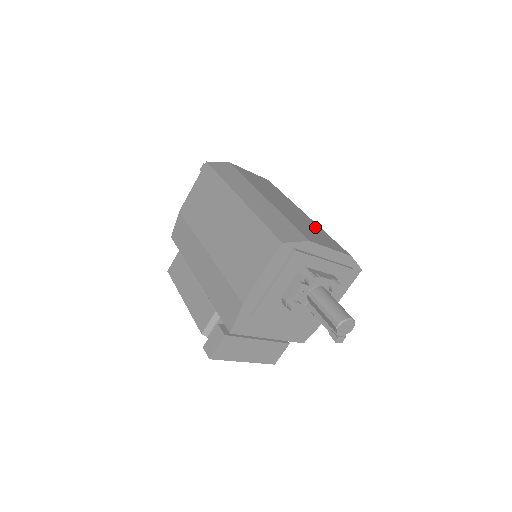
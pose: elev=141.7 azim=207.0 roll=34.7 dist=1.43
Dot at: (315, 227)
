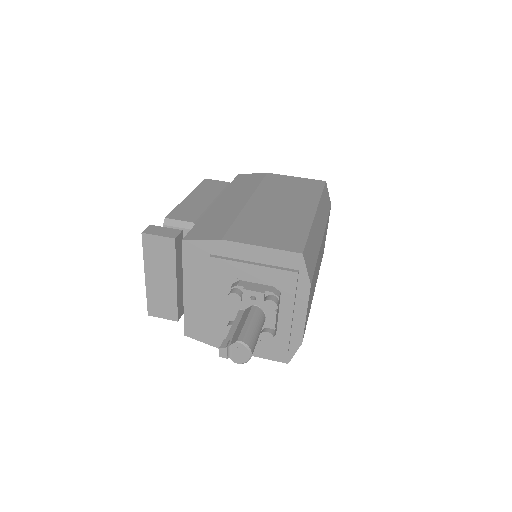
Dot at: occluded
